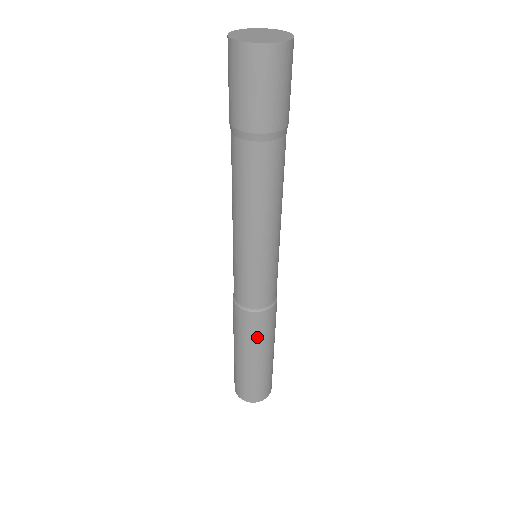
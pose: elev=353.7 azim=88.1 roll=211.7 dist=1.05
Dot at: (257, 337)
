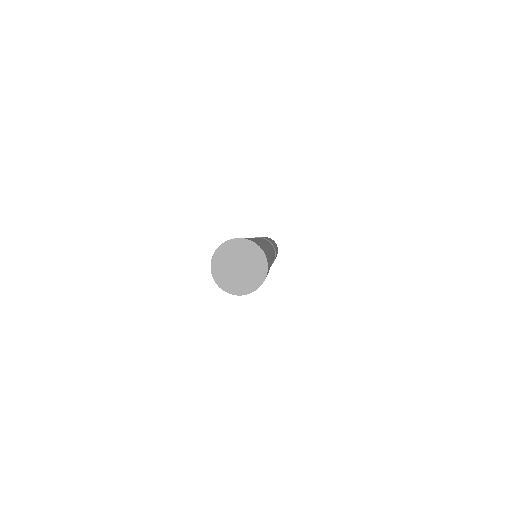
Dot at: occluded
